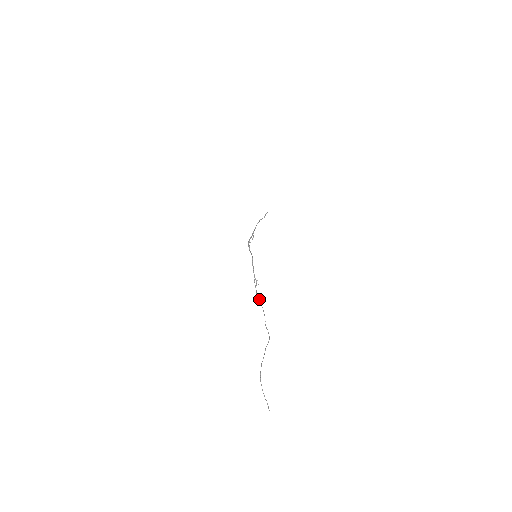
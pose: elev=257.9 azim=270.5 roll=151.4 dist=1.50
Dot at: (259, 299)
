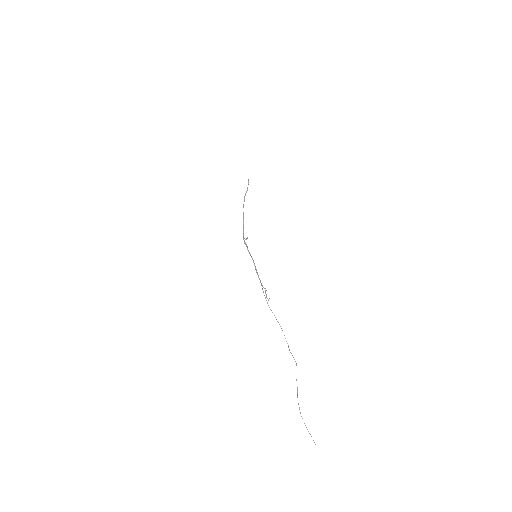
Dot at: (275, 317)
